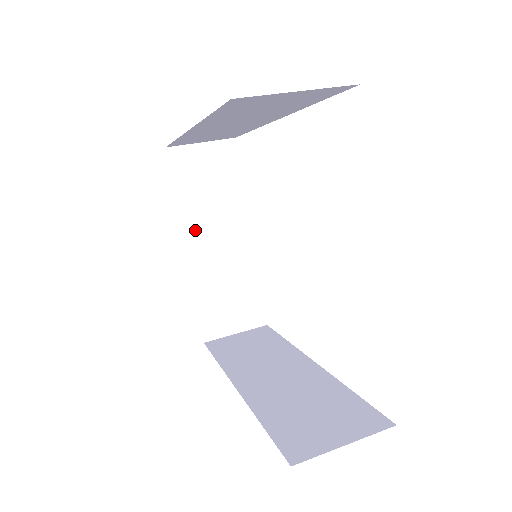
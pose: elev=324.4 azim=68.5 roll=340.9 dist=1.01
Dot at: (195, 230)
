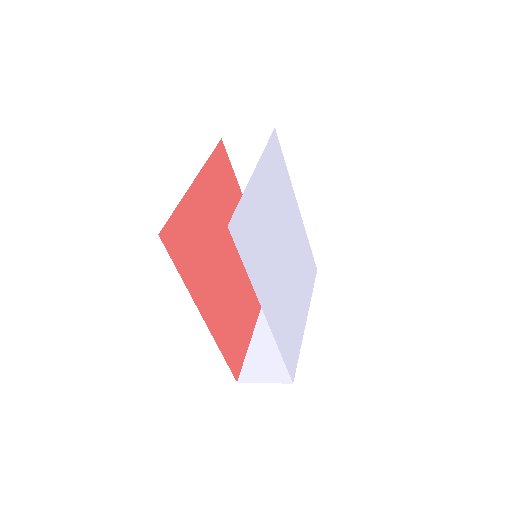
Dot at: occluded
